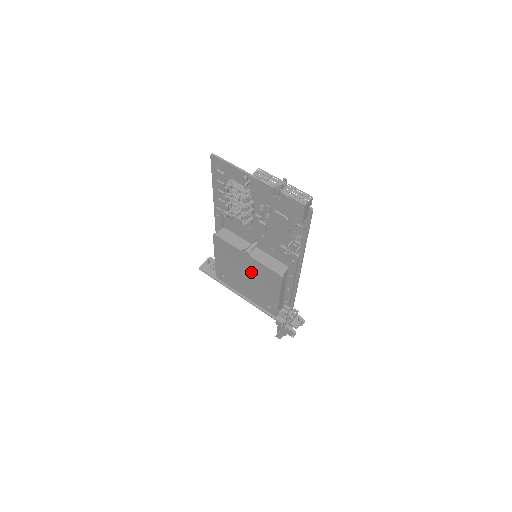
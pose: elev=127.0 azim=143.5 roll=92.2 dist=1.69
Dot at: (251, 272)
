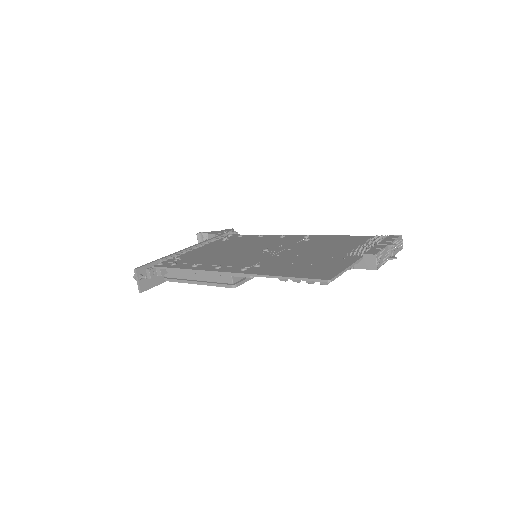
Dot at: occluded
